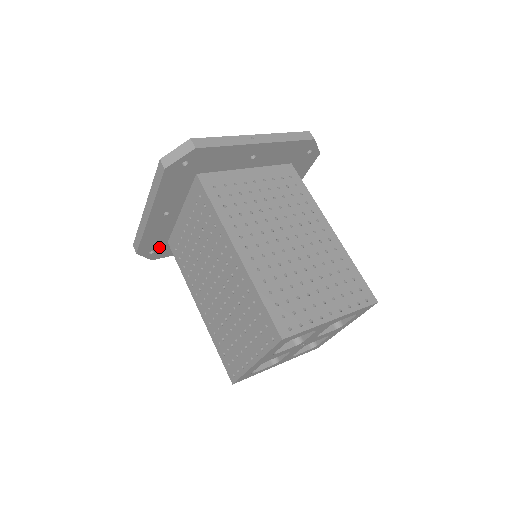
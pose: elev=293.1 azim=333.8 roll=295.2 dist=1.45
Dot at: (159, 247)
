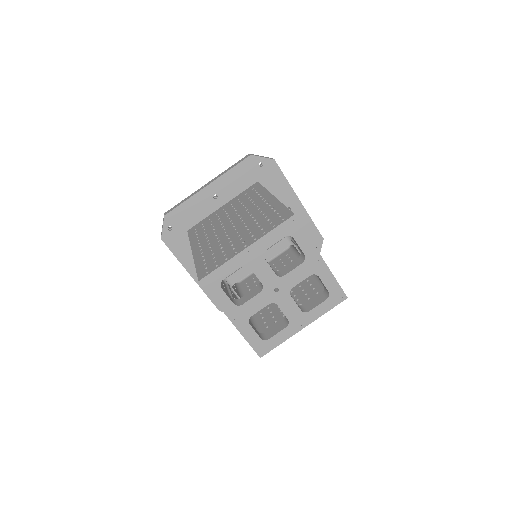
Dot at: occluded
